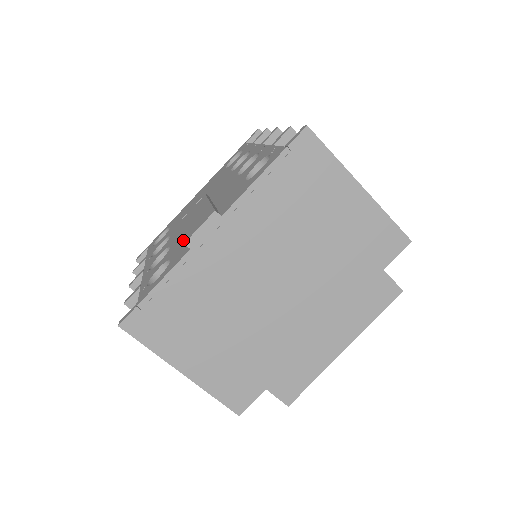
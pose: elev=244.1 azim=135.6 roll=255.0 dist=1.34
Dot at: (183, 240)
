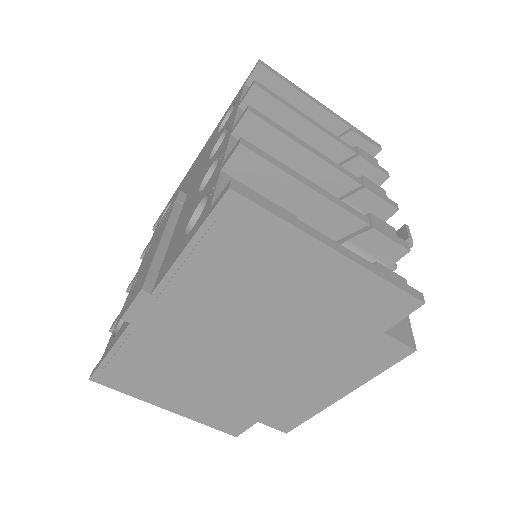
Dot at: (125, 307)
